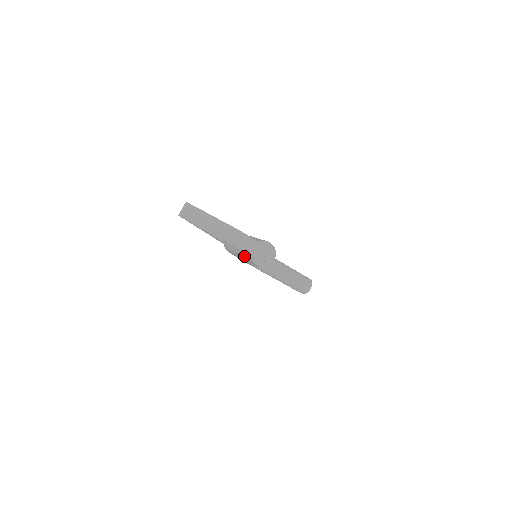
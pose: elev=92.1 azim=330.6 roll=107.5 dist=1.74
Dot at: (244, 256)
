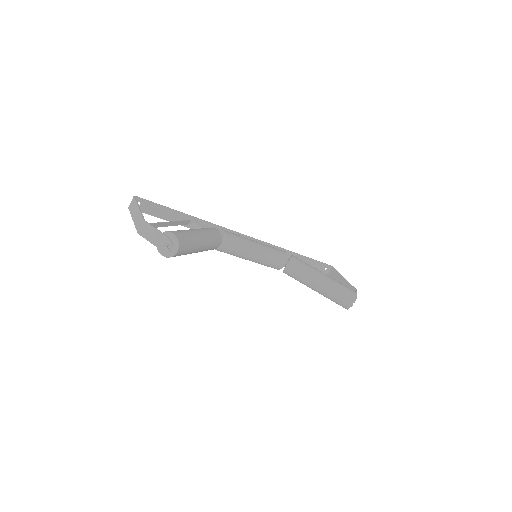
Dot at: occluded
